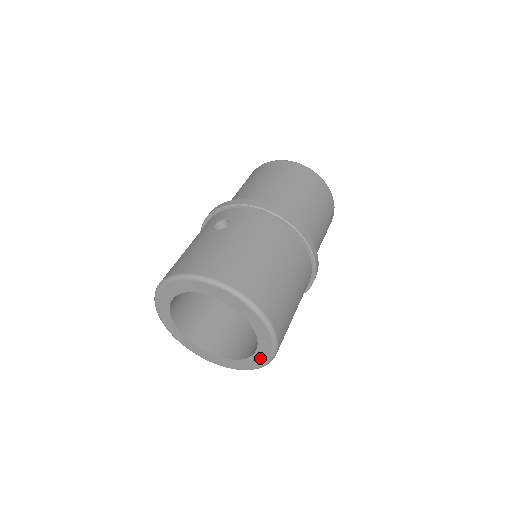
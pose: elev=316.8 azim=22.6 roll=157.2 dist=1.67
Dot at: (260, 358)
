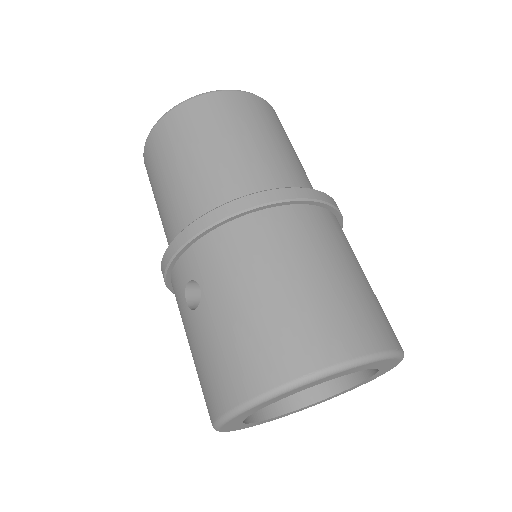
Dot at: (388, 367)
